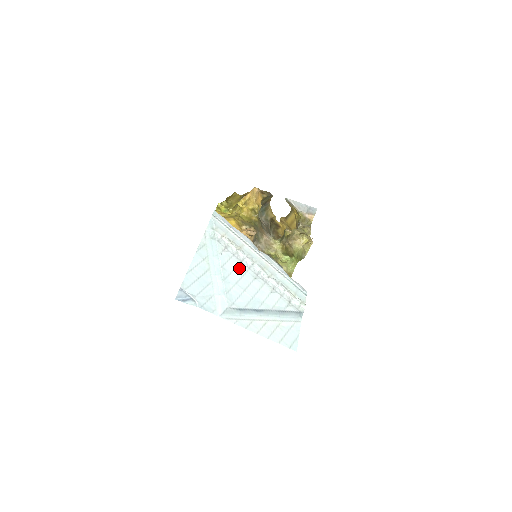
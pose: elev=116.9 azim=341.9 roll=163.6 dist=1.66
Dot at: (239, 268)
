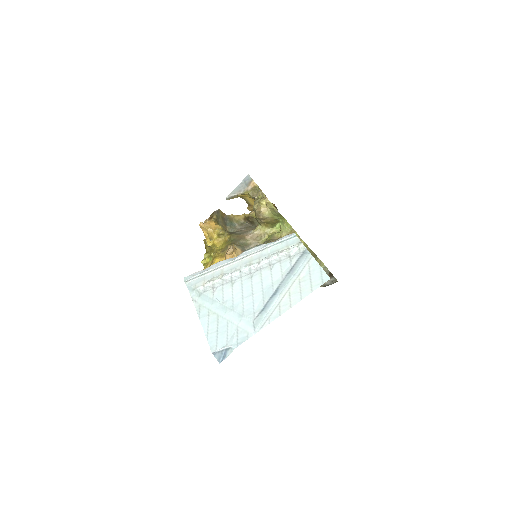
Dot at: (234, 287)
